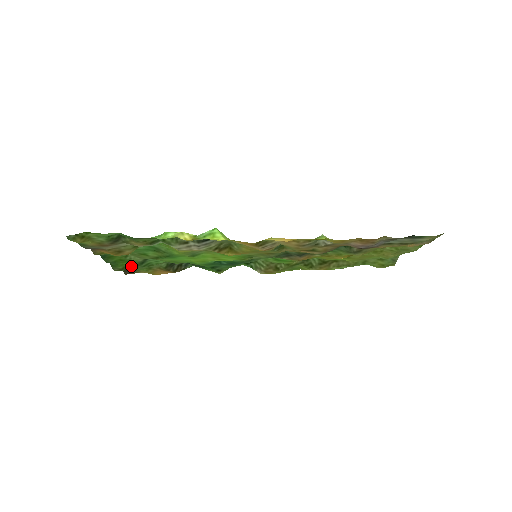
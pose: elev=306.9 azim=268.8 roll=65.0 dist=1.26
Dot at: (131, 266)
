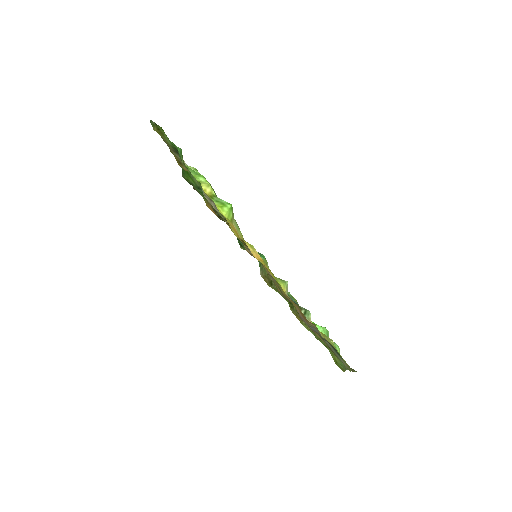
Dot at: (193, 184)
